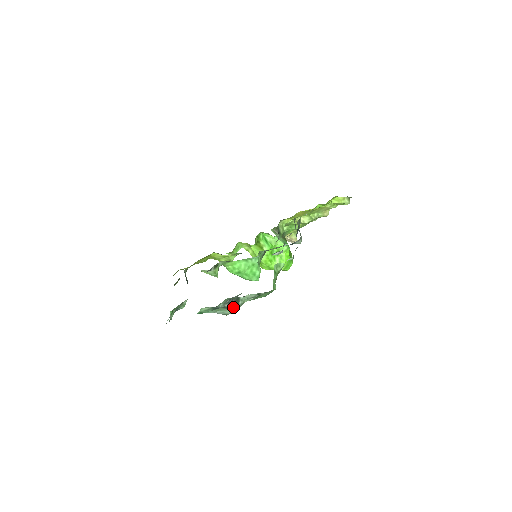
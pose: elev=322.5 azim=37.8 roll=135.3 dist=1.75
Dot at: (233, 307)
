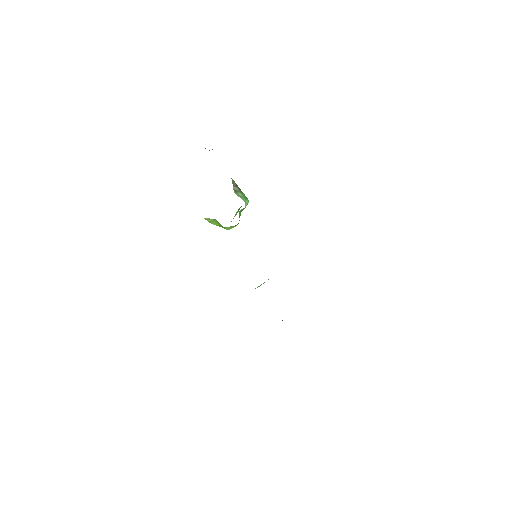
Dot at: occluded
